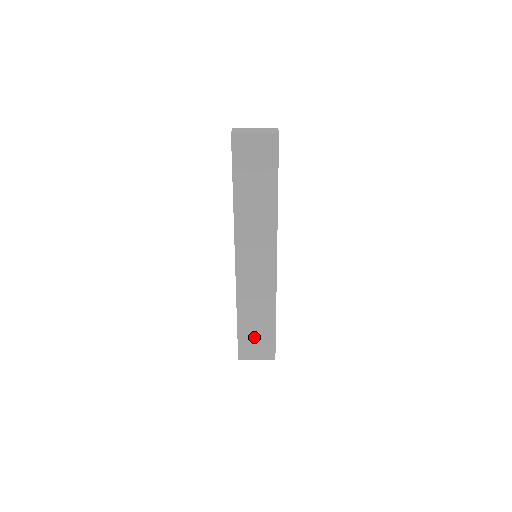
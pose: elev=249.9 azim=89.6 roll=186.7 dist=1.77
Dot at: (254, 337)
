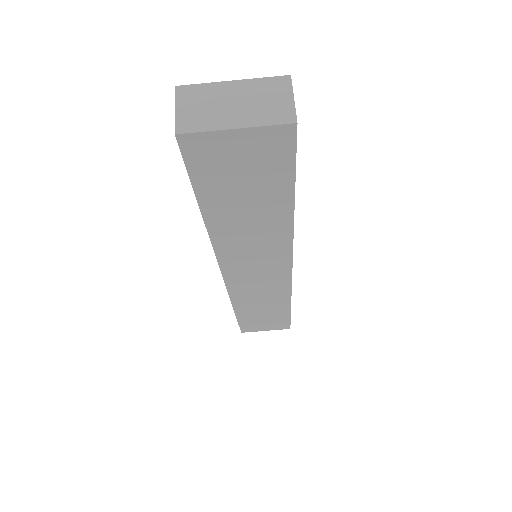
Dot at: (261, 320)
